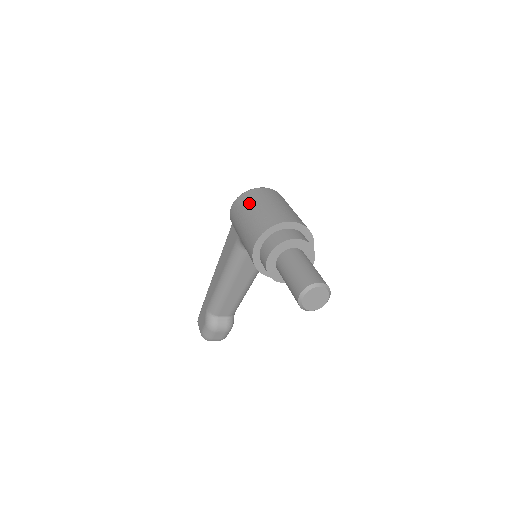
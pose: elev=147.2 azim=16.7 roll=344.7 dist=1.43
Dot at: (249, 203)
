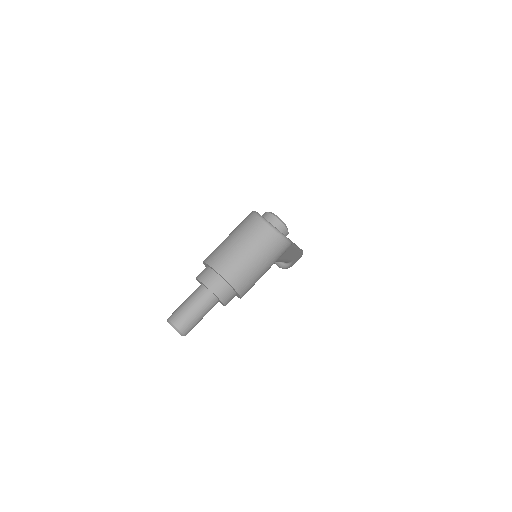
Dot at: (239, 227)
